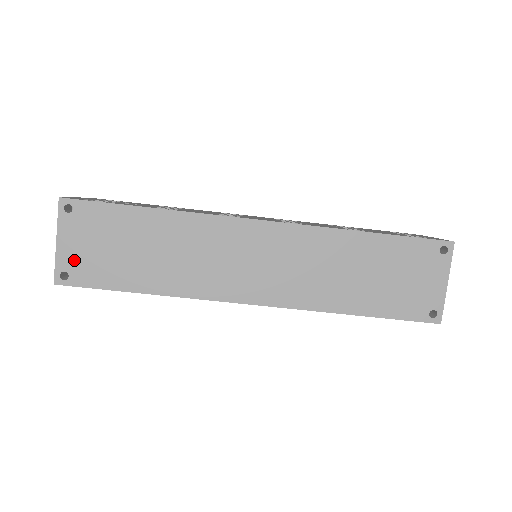
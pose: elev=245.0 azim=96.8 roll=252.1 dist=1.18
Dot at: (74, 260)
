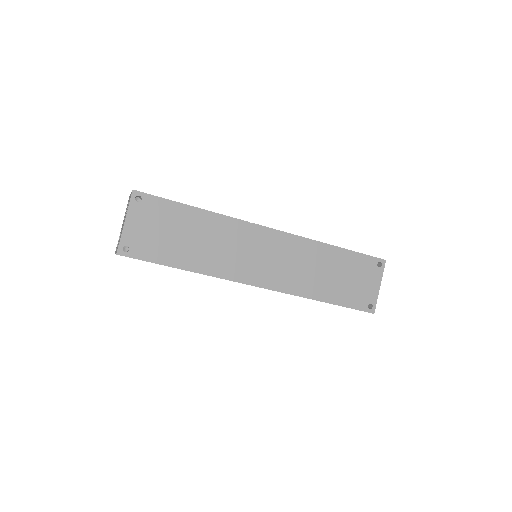
Dot at: (136, 238)
